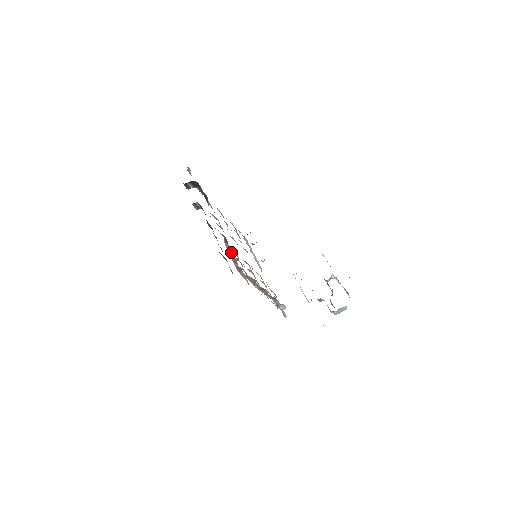
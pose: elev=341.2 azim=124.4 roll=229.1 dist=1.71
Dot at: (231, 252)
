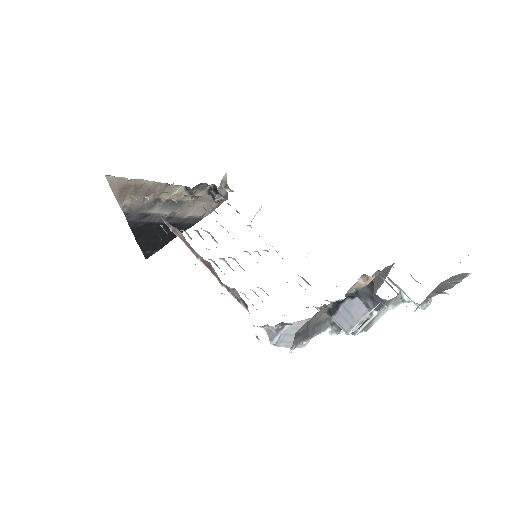
Dot at: occluded
